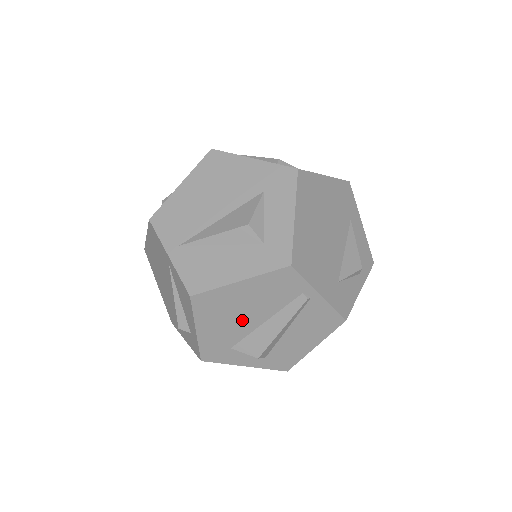
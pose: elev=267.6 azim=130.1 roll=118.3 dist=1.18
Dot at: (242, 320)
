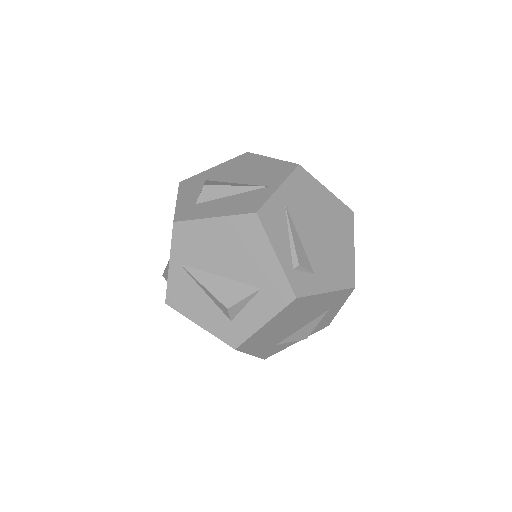
Dot at: occluded
